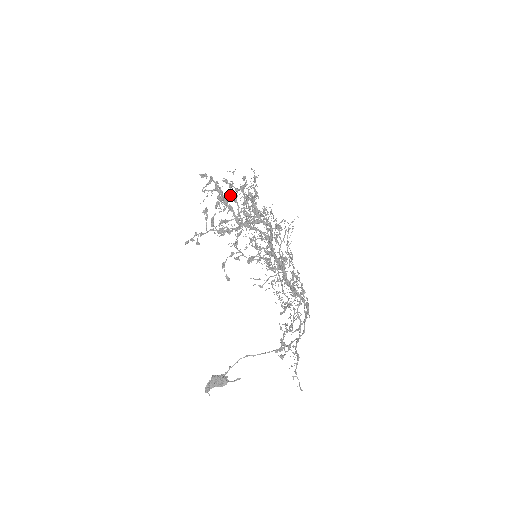
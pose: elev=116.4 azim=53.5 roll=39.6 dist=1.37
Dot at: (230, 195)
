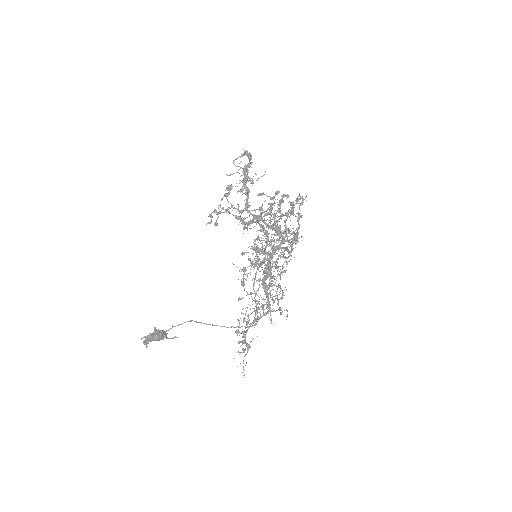
Dot at: (269, 196)
